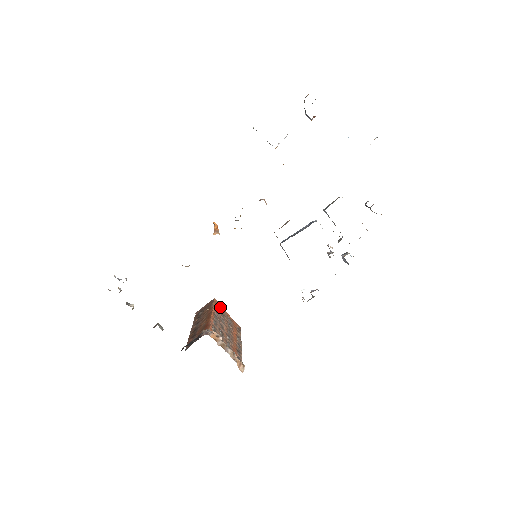
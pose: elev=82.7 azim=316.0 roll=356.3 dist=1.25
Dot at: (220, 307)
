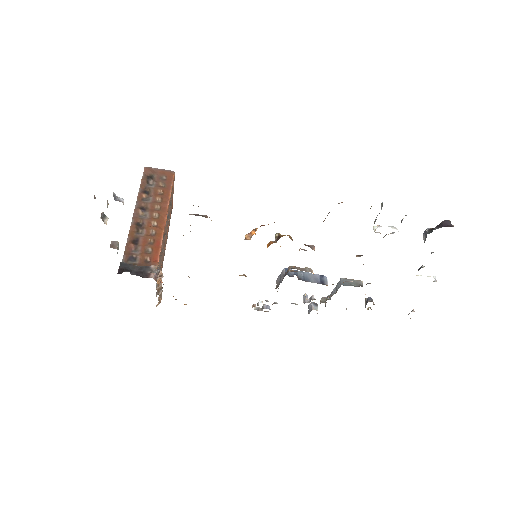
Dot at: (173, 186)
